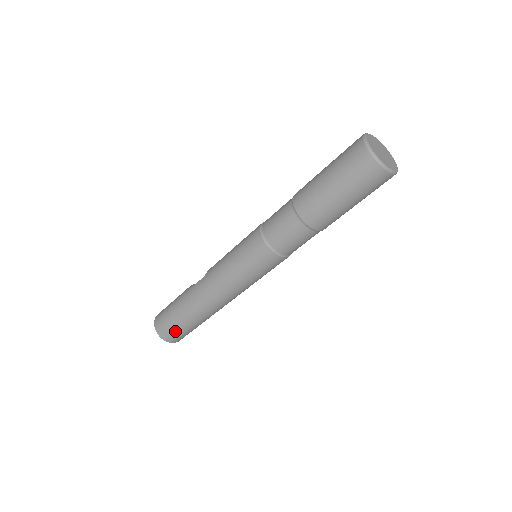
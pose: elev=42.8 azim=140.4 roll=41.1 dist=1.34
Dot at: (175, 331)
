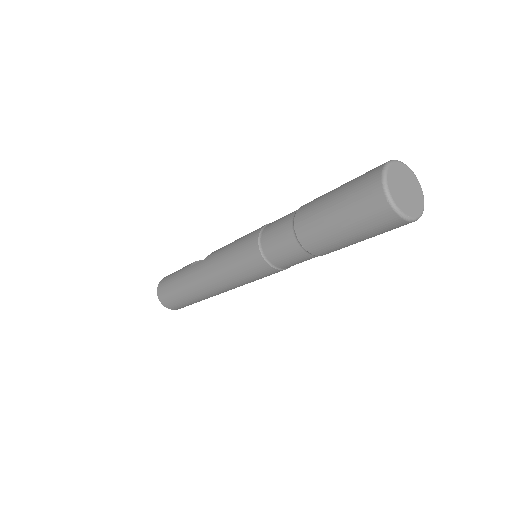
Dot at: (173, 301)
